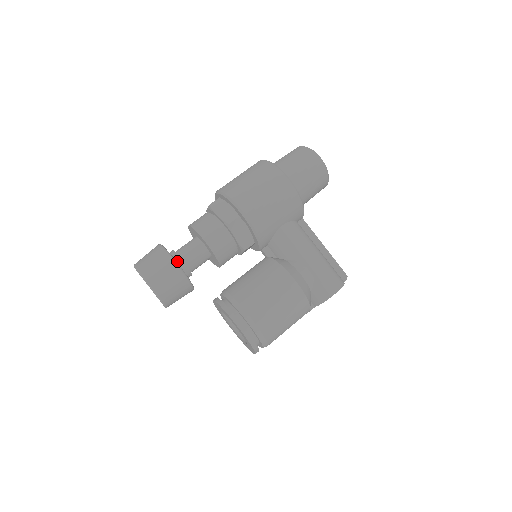
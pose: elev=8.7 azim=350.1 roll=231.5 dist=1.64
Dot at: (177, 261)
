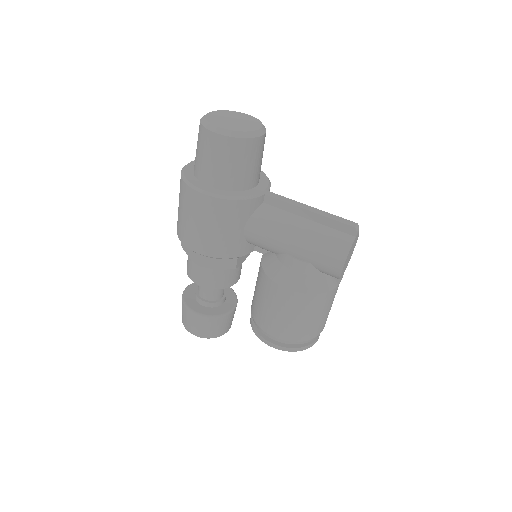
Dot at: (200, 303)
